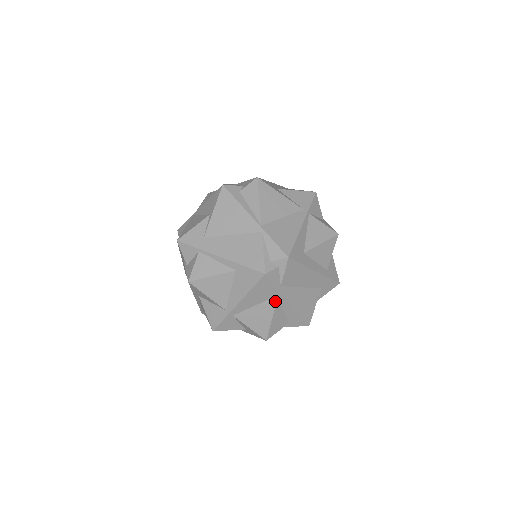
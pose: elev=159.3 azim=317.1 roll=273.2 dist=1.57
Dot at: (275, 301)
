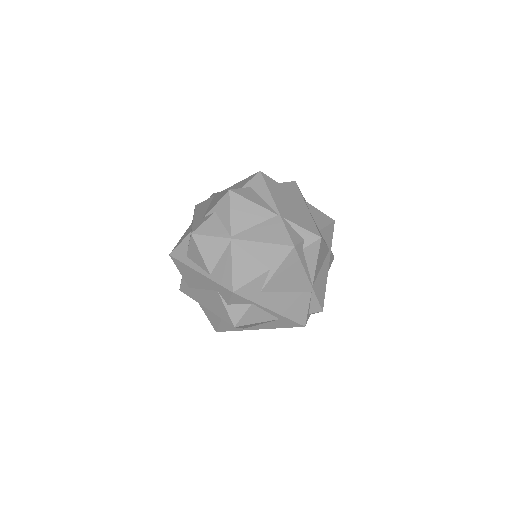
Dot at: occluded
